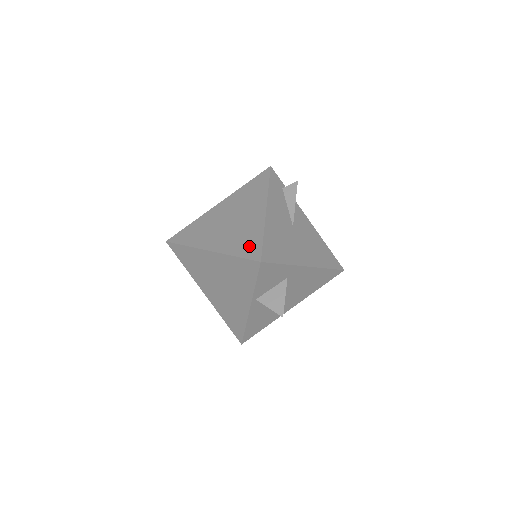
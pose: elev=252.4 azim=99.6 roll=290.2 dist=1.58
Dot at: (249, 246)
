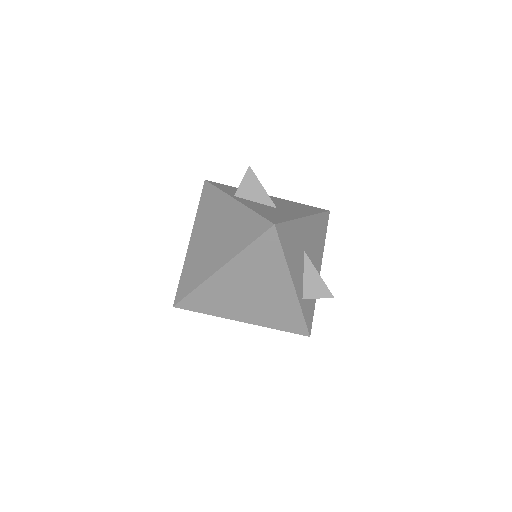
Dot at: occluded
